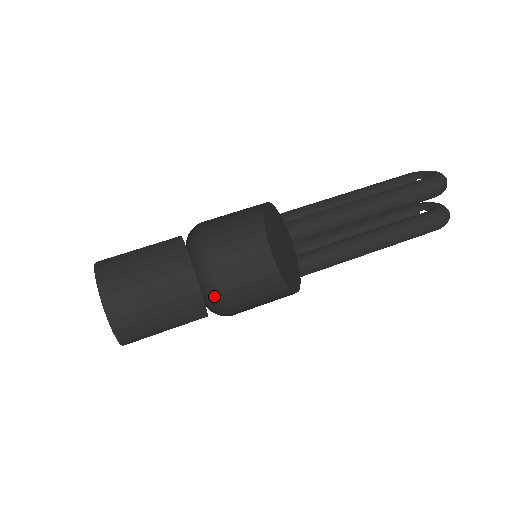
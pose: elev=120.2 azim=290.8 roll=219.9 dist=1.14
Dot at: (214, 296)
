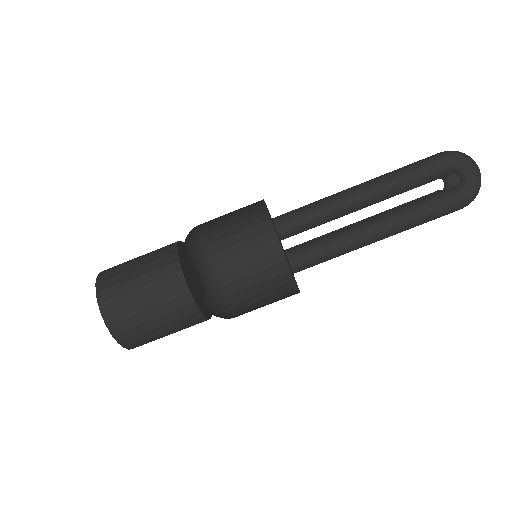
Dot at: (205, 250)
